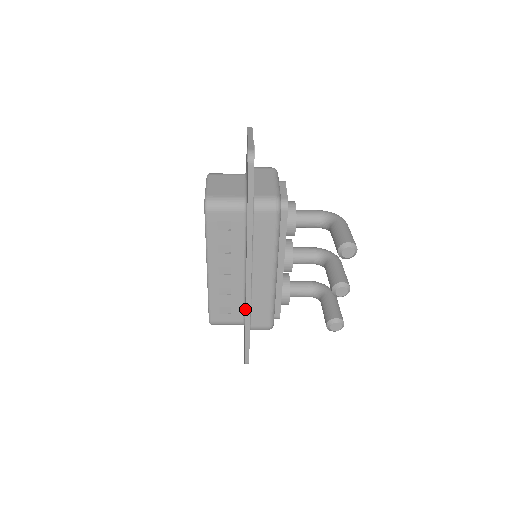
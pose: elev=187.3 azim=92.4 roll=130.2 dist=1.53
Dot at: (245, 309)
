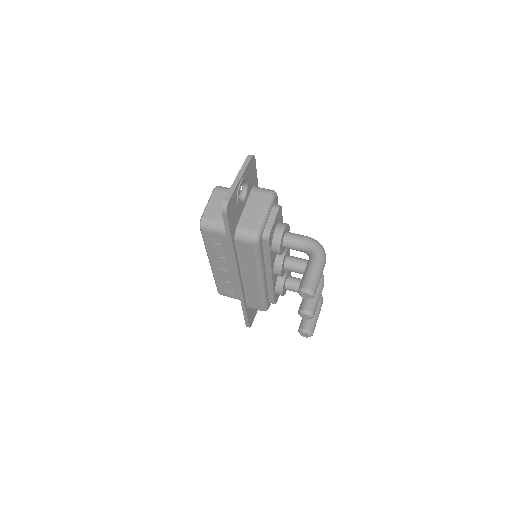
Dot at: (240, 296)
